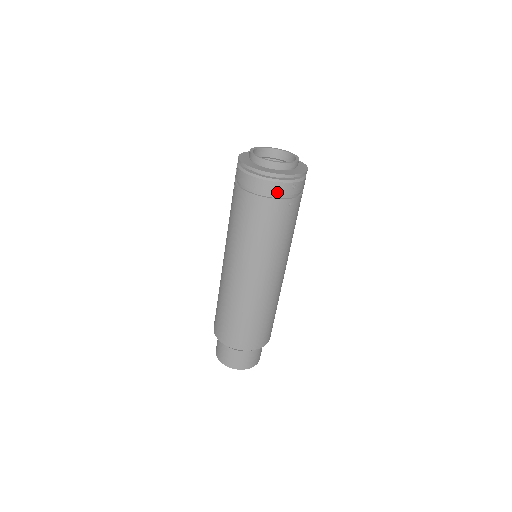
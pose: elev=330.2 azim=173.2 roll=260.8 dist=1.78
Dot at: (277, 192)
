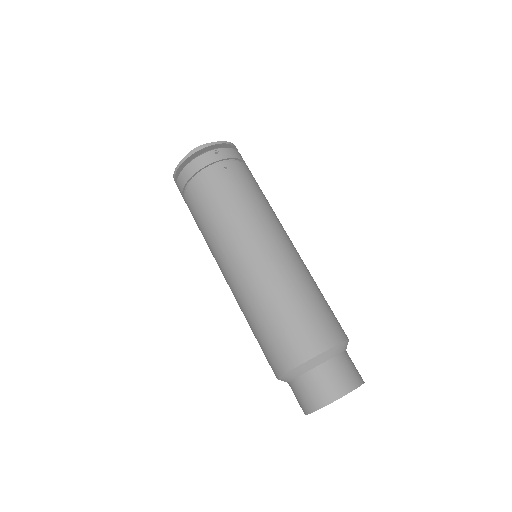
Dot at: (203, 165)
